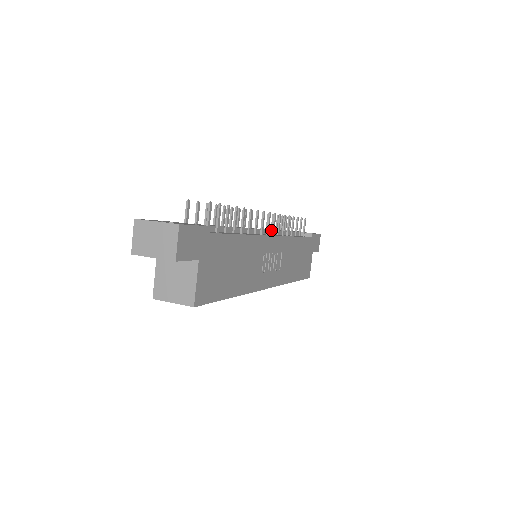
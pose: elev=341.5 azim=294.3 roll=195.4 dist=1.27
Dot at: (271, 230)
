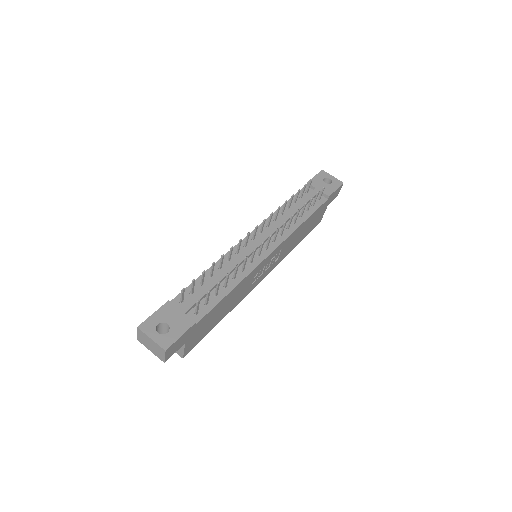
Dot at: (275, 231)
